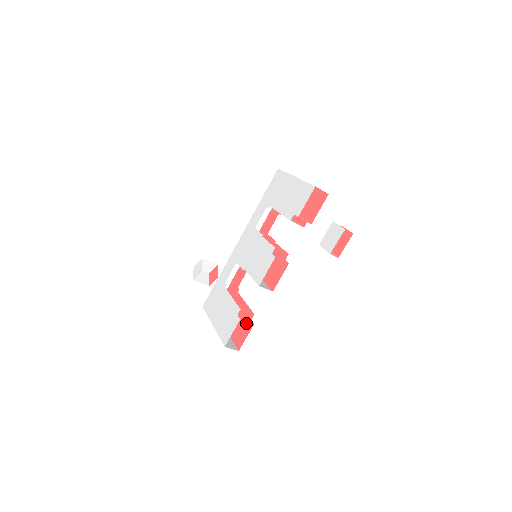
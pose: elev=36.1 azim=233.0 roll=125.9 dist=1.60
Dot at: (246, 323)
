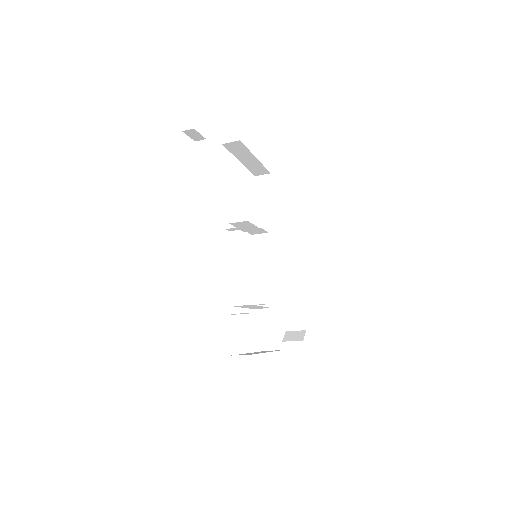
Dot at: occluded
